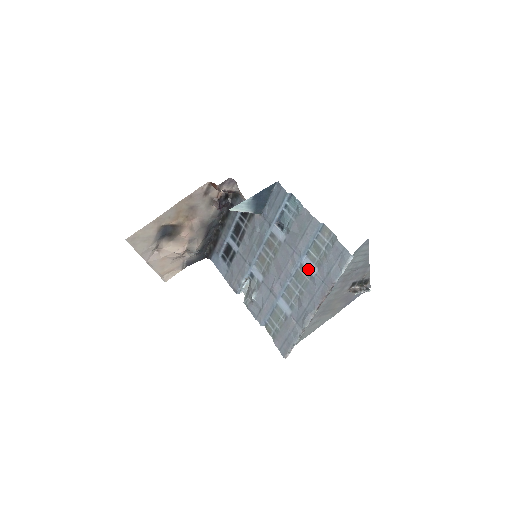
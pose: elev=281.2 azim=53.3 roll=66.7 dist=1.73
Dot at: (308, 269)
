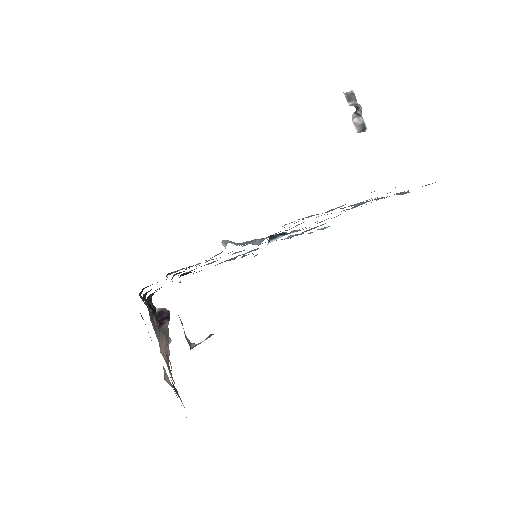
Dot at: occluded
